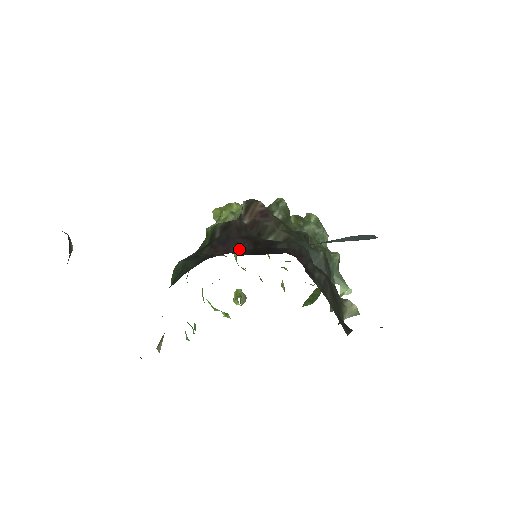
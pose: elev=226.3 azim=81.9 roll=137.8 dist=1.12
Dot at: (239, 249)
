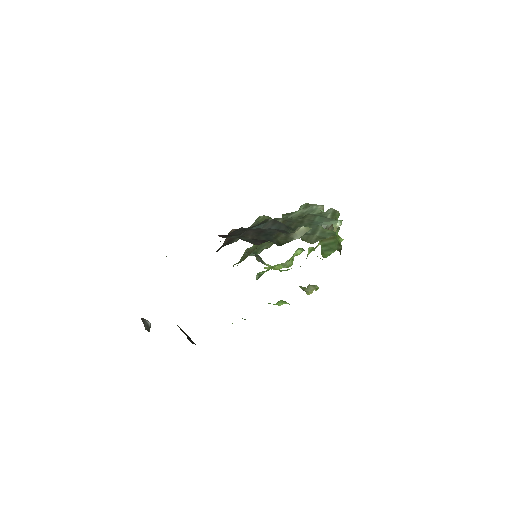
Dot at: occluded
